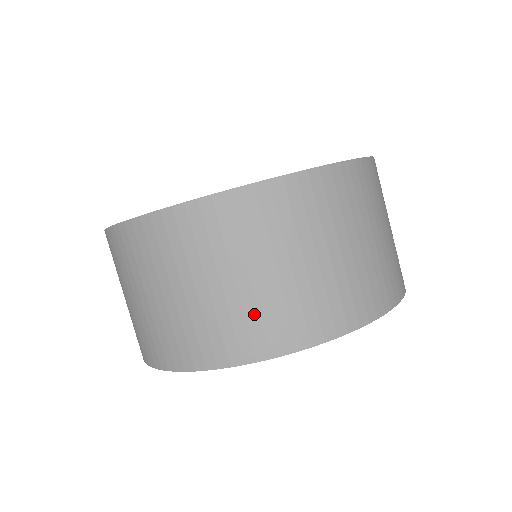
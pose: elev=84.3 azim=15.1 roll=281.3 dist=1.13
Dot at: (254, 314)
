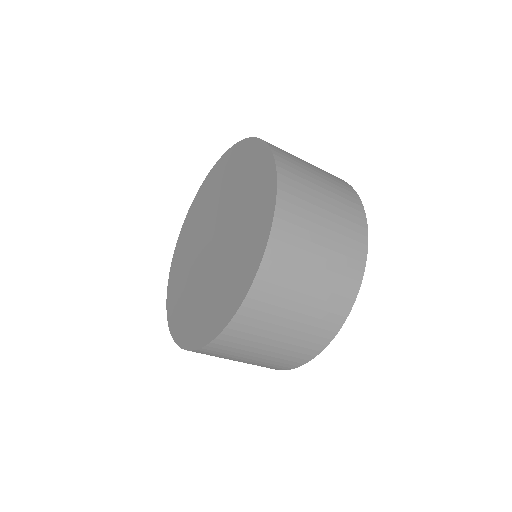
Dot at: (273, 362)
